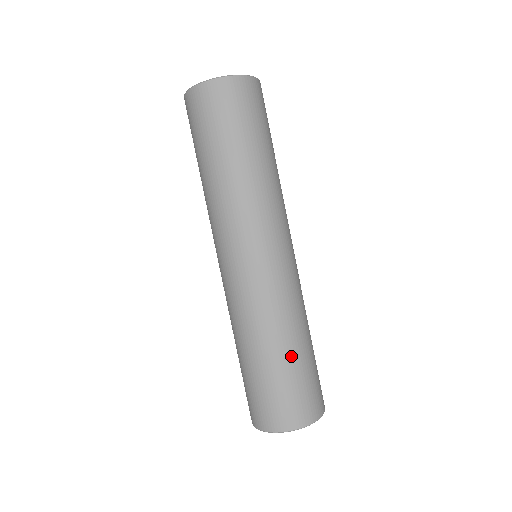
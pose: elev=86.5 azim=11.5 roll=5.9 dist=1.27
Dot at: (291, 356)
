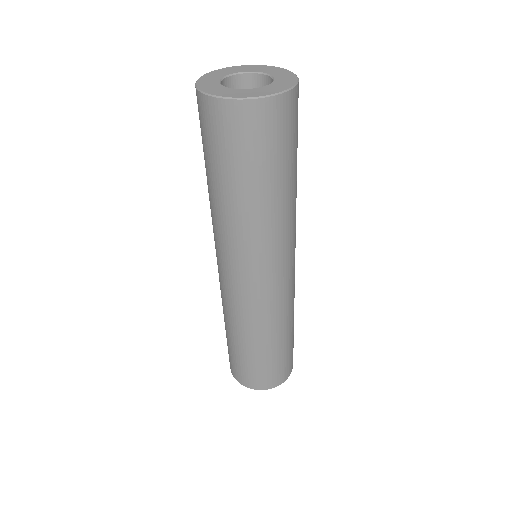
Dot at: (271, 349)
